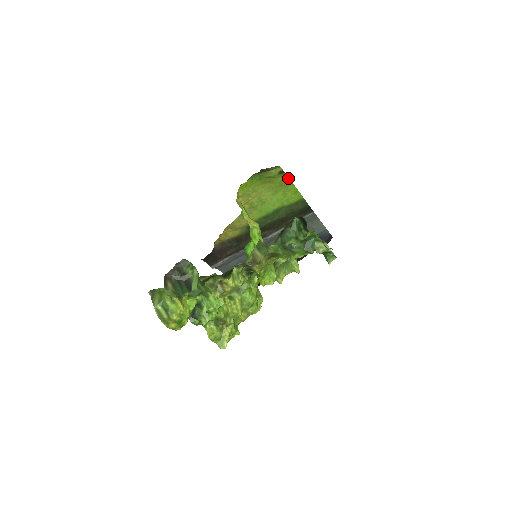
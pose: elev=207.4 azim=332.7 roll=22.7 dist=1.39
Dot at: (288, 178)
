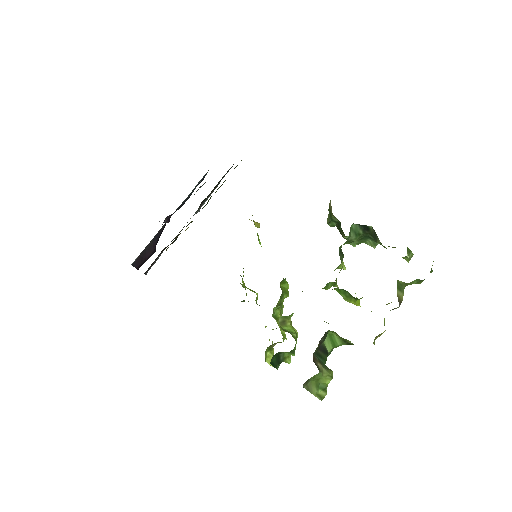
Dot at: occluded
